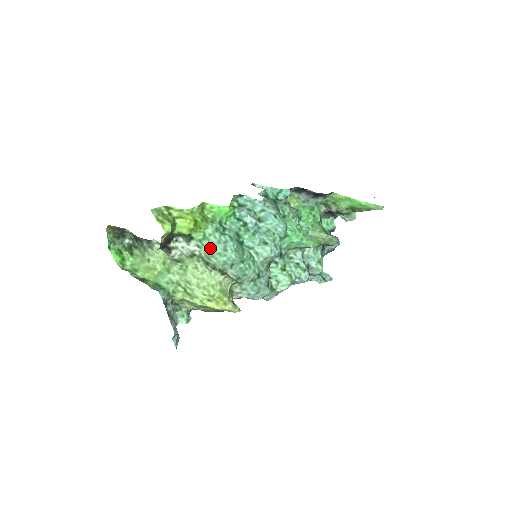
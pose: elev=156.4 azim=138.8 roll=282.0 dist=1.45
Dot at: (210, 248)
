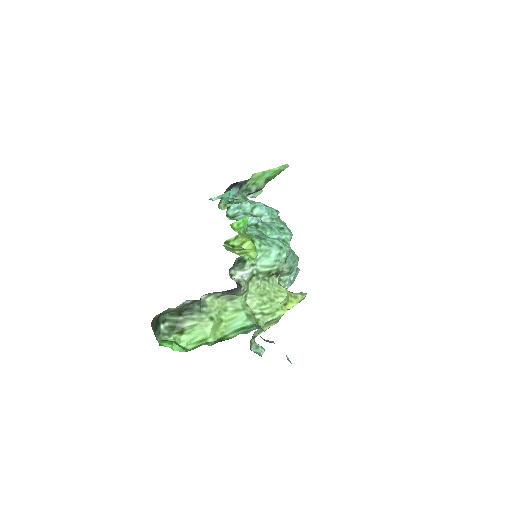
Dot at: (268, 256)
